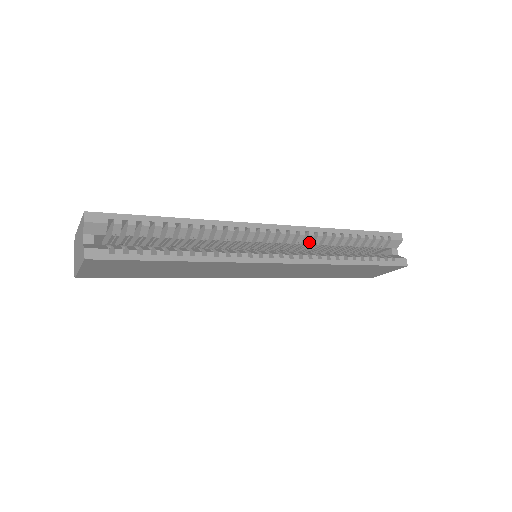
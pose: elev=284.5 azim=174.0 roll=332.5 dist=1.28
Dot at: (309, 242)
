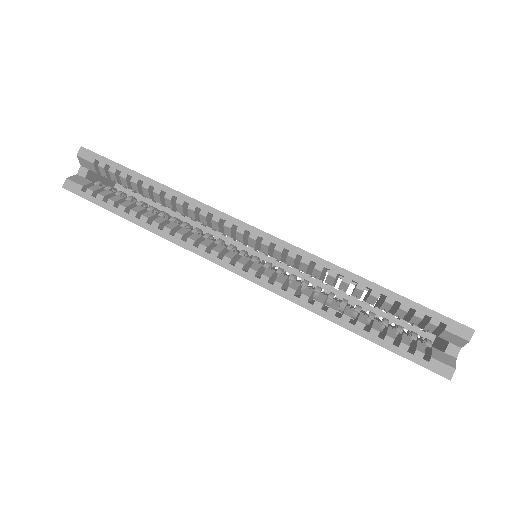
Dot at: (304, 270)
